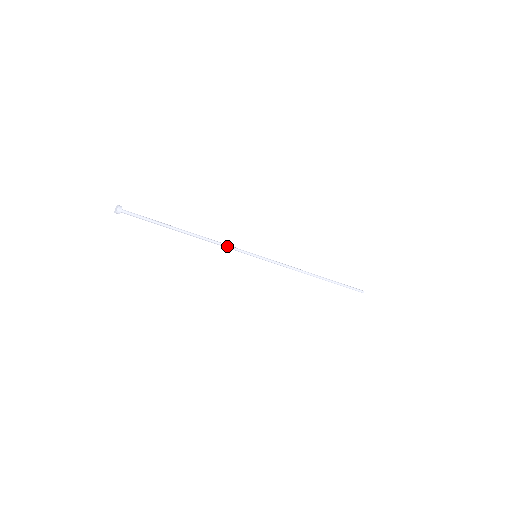
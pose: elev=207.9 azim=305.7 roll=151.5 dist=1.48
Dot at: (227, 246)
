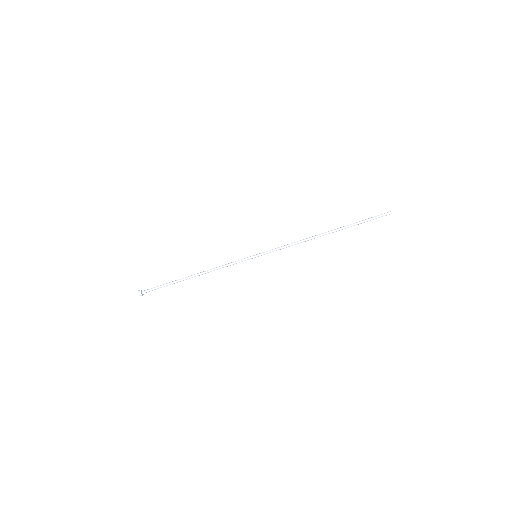
Dot at: (227, 264)
